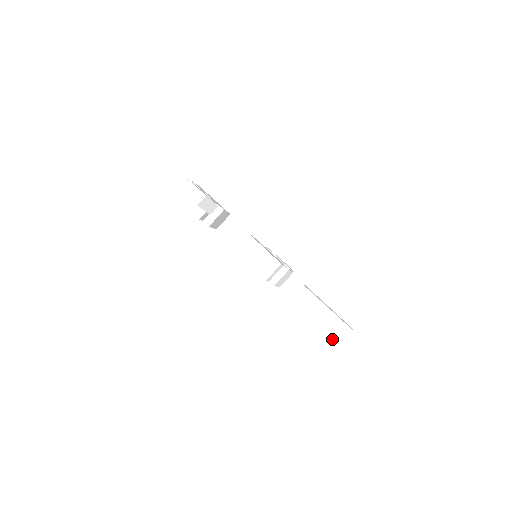
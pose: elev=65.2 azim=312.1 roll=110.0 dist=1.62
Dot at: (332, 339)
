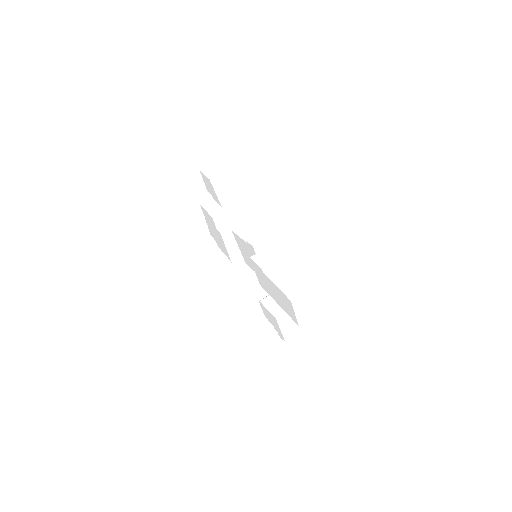
Dot at: (305, 281)
